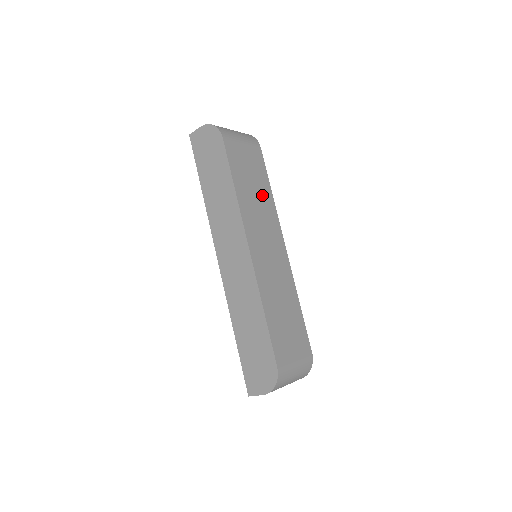
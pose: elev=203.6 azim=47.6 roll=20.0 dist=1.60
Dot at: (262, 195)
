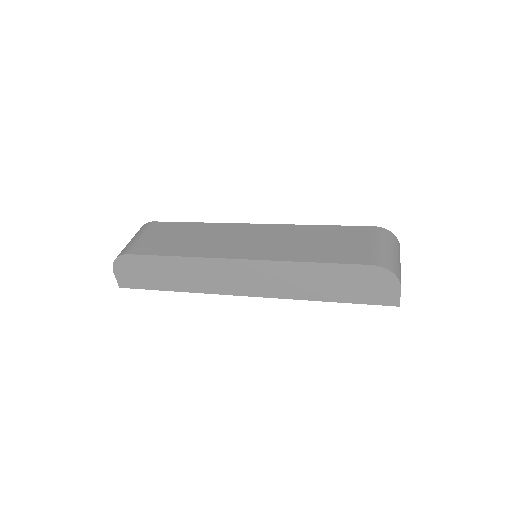
Dot at: (198, 233)
